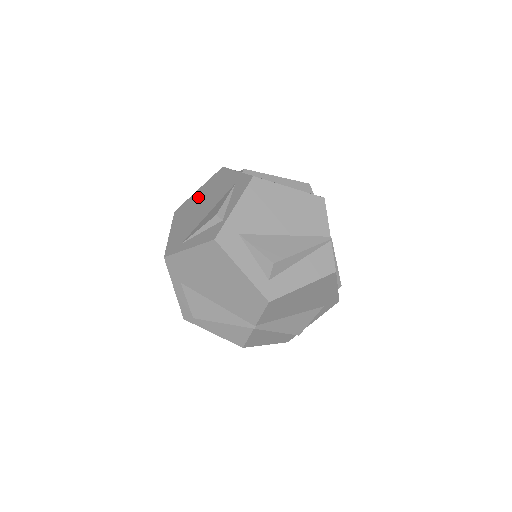
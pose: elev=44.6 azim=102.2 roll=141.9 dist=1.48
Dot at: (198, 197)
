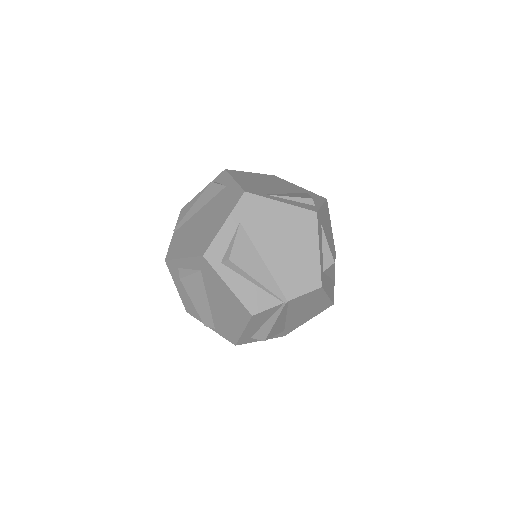
Dot at: (258, 177)
